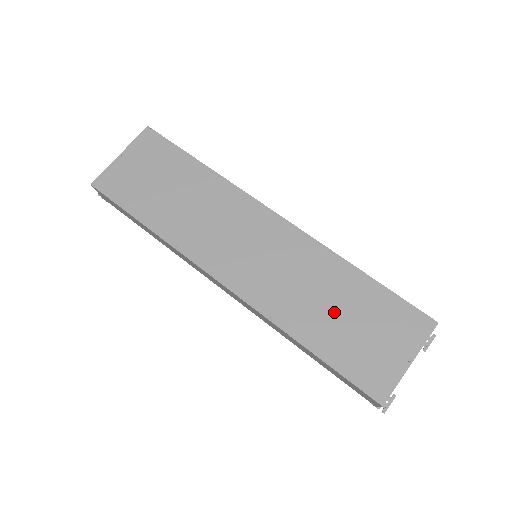
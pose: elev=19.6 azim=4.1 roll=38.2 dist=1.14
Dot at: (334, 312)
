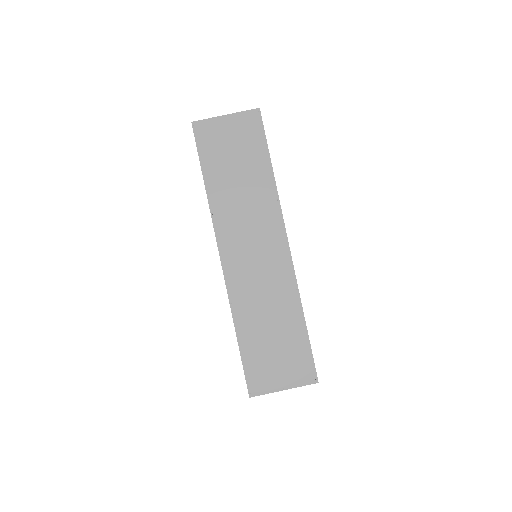
Dot at: (269, 330)
